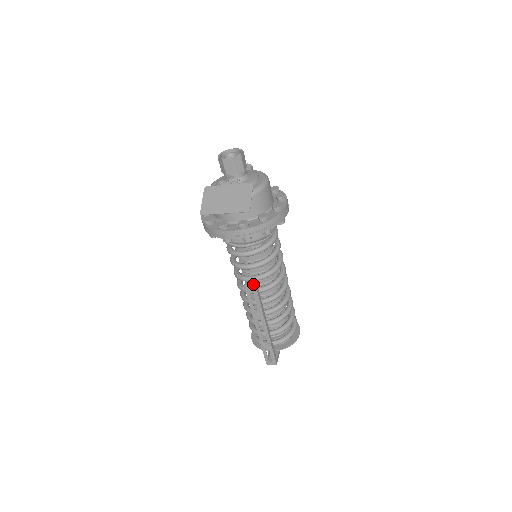
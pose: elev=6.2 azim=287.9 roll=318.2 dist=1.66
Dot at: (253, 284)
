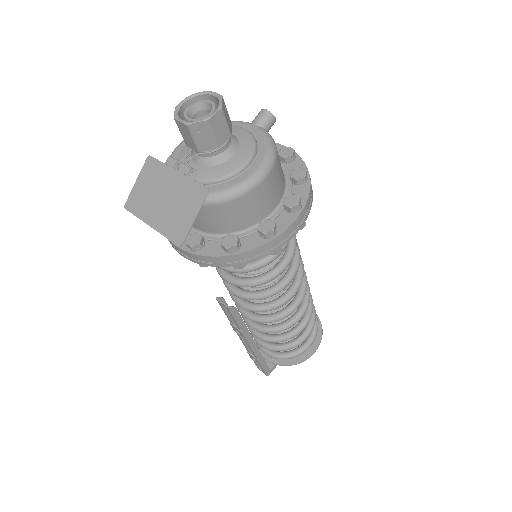
Dot at: occluded
